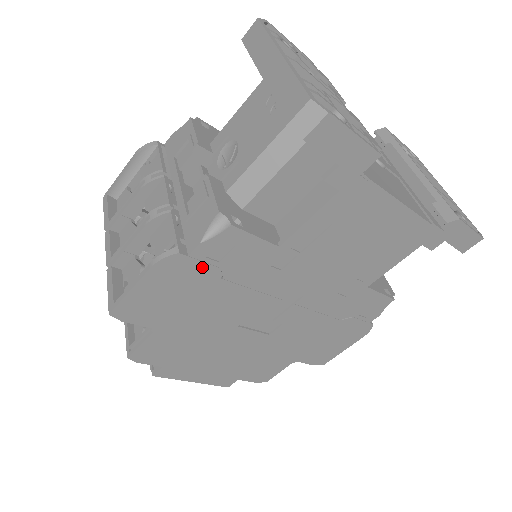
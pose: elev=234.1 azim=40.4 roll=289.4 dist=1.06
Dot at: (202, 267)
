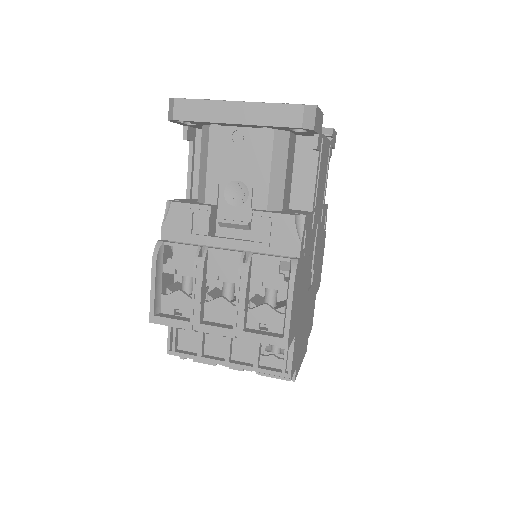
Dot at: (302, 261)
